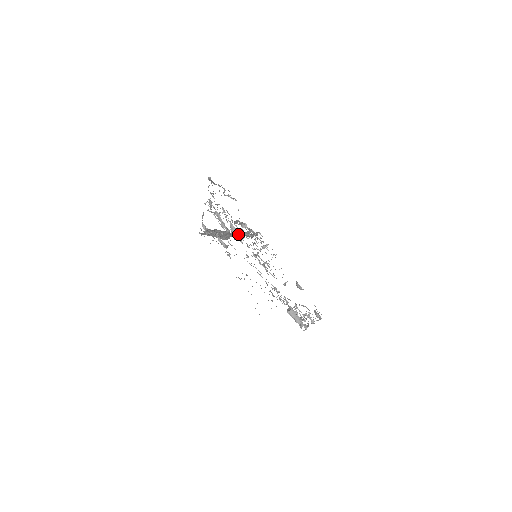
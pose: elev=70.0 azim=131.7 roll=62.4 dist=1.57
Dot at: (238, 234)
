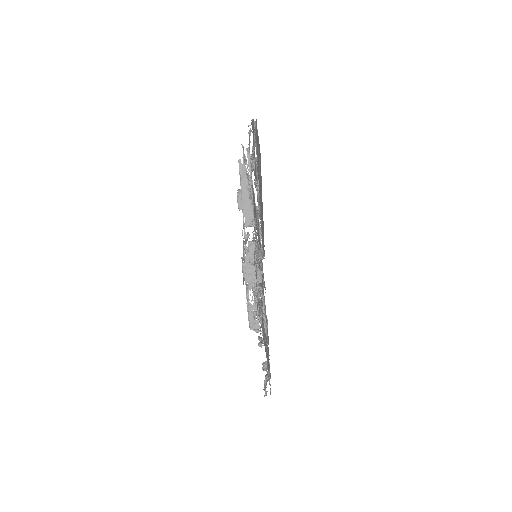
Dot at: (252, 252)
